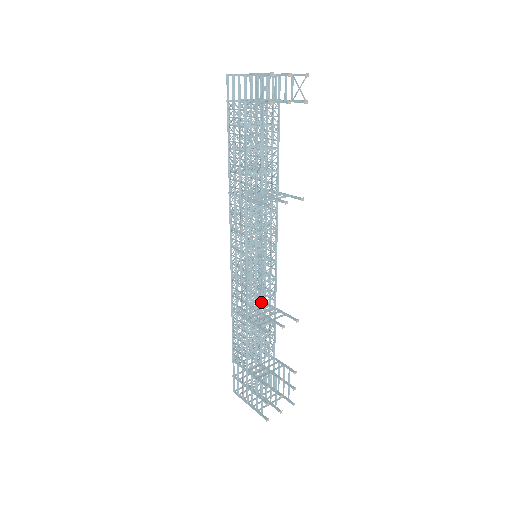
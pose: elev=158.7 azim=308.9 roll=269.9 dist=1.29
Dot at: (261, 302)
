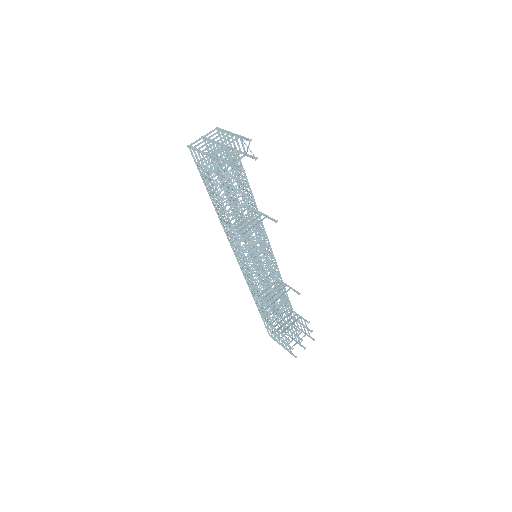
Dot at: (270, 285)
